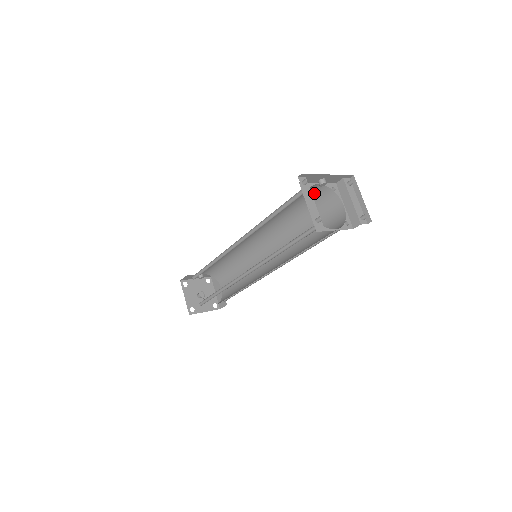
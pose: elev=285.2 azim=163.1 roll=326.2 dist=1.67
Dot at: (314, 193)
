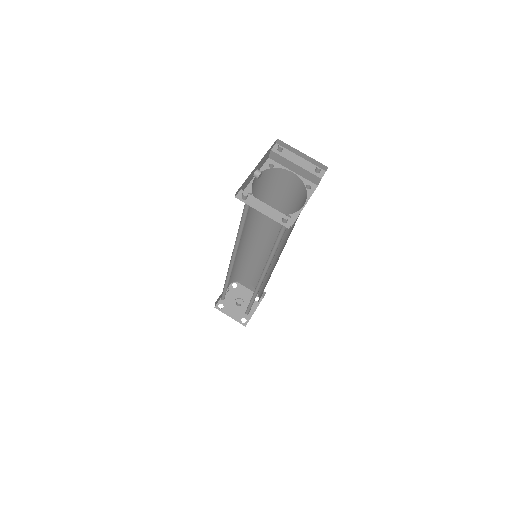
Dot at: (258, 183)
